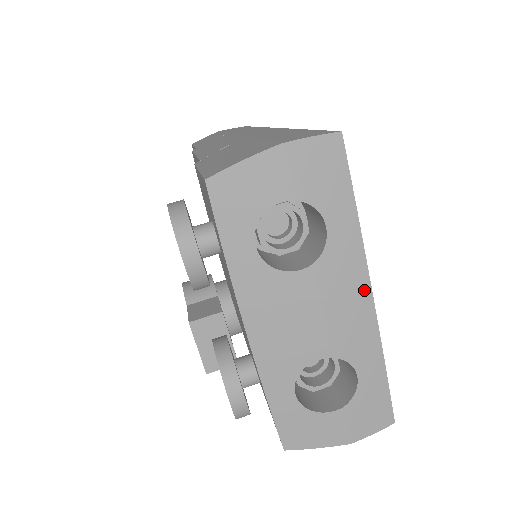
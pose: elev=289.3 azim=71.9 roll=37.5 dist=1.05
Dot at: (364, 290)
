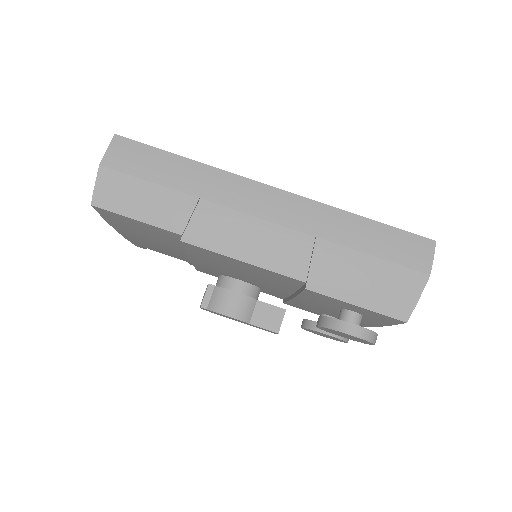
Dot at: occluded
